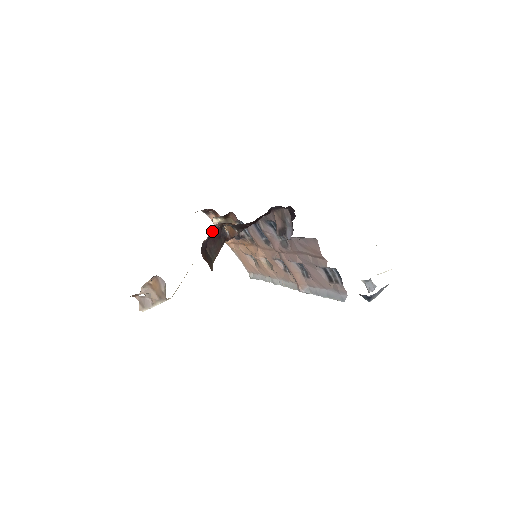
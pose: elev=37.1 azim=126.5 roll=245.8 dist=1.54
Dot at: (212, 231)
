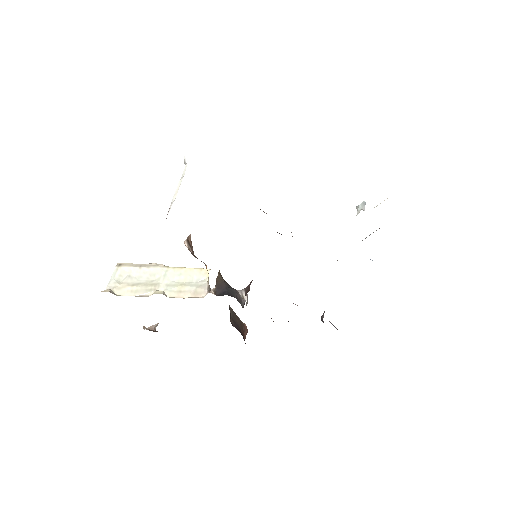
Dot at: occluded
